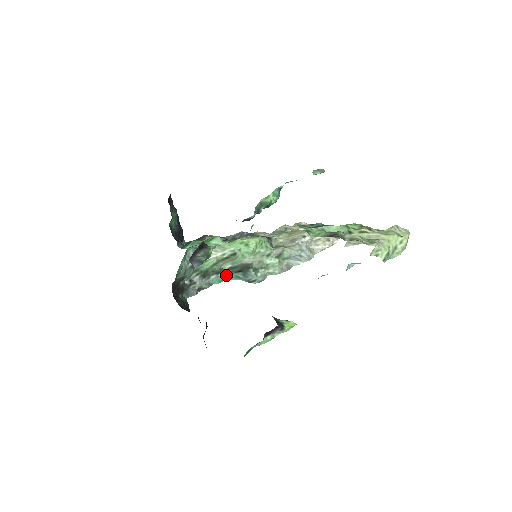
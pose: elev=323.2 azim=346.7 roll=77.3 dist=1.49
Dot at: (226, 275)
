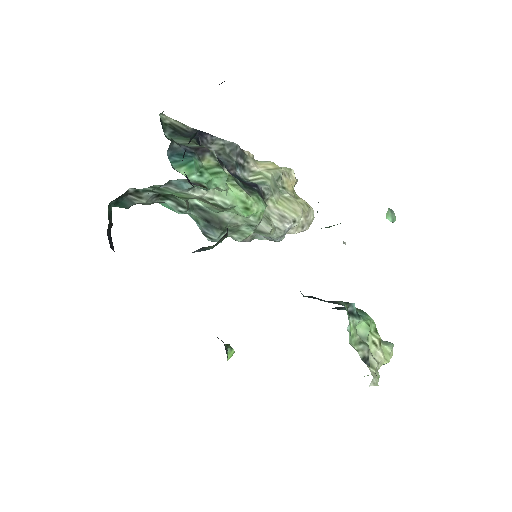
Dot at: (187, 213)
